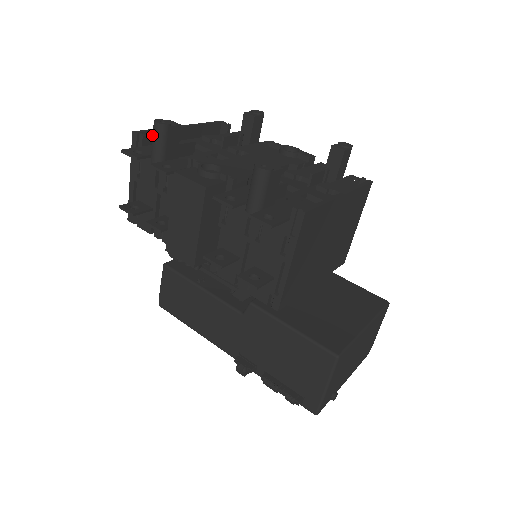
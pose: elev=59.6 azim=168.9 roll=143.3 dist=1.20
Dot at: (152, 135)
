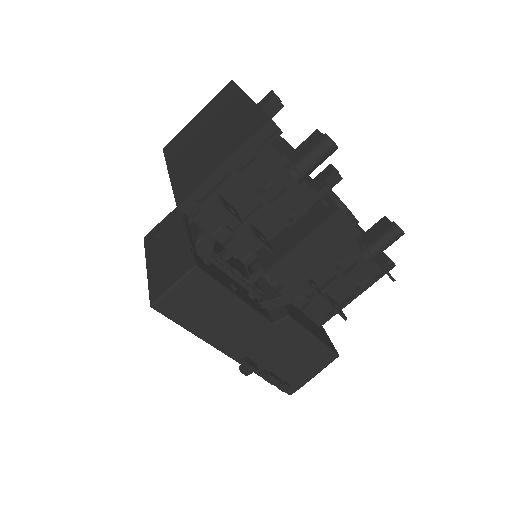
Dot at: occluded
